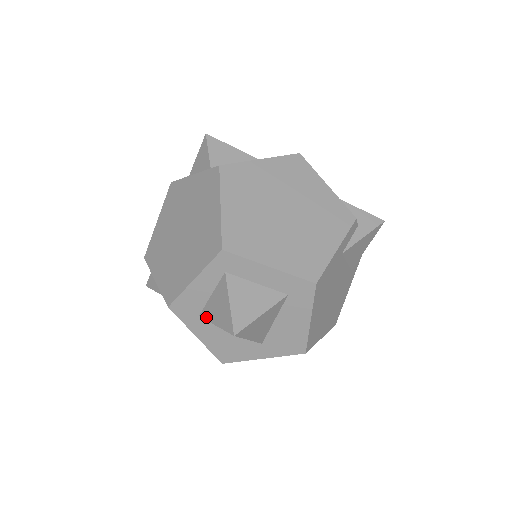
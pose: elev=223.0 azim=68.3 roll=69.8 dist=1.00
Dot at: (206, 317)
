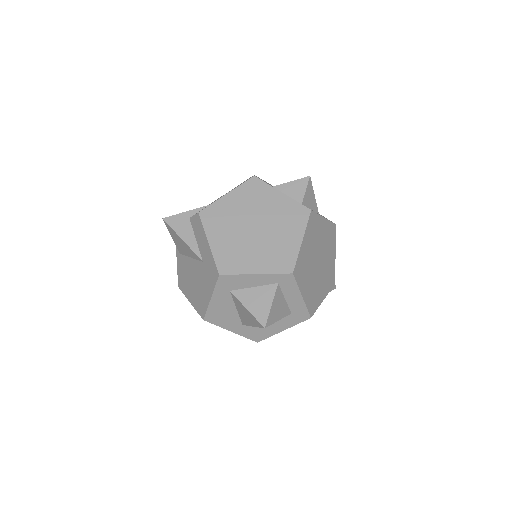
Dot at: (239, 297)
